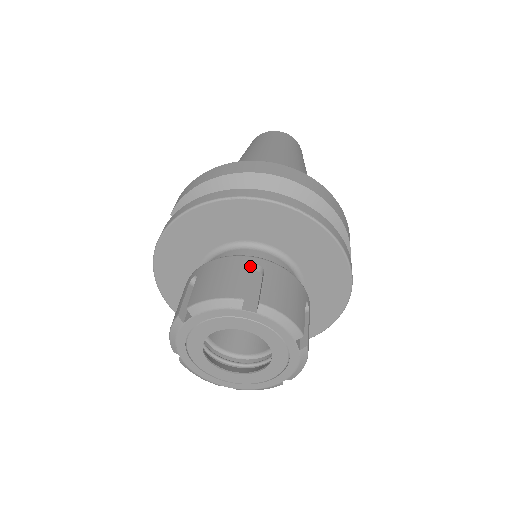
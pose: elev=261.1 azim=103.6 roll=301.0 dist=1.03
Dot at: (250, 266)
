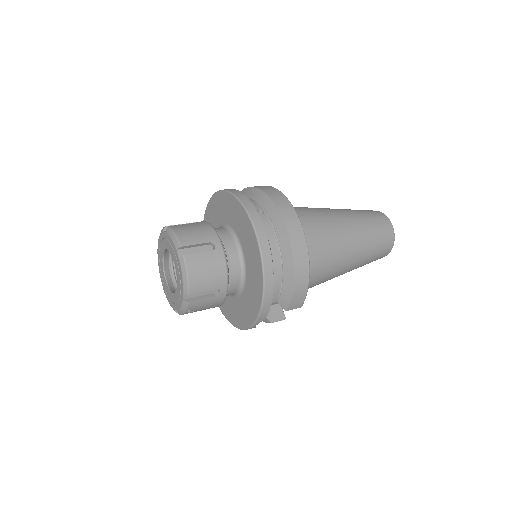
Dot at: (211, 242)
